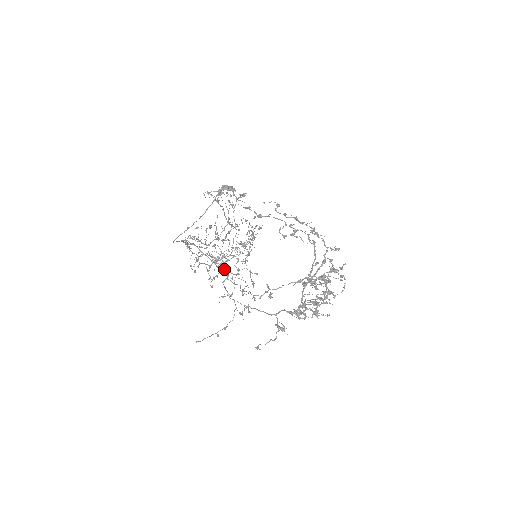
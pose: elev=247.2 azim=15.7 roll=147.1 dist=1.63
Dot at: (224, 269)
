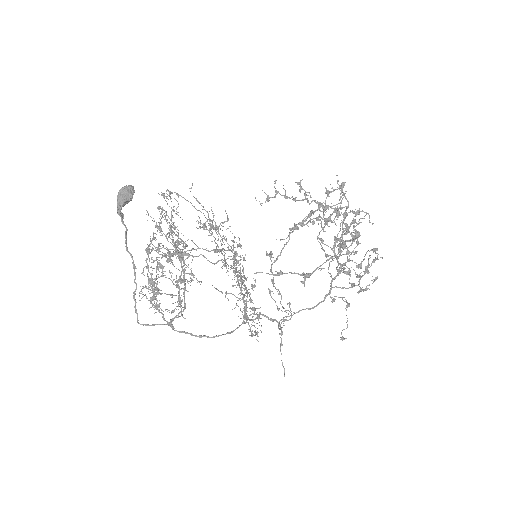
Dot at: occluded
